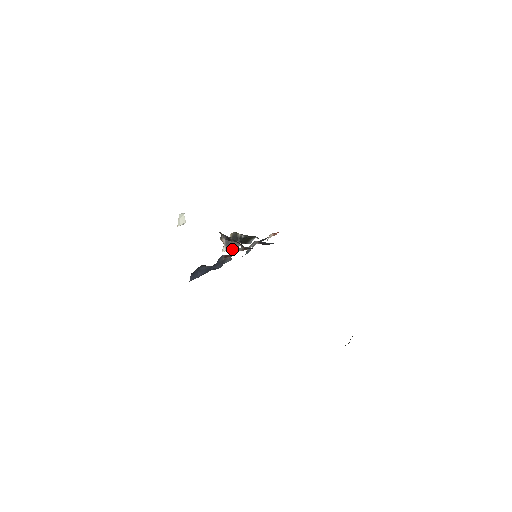
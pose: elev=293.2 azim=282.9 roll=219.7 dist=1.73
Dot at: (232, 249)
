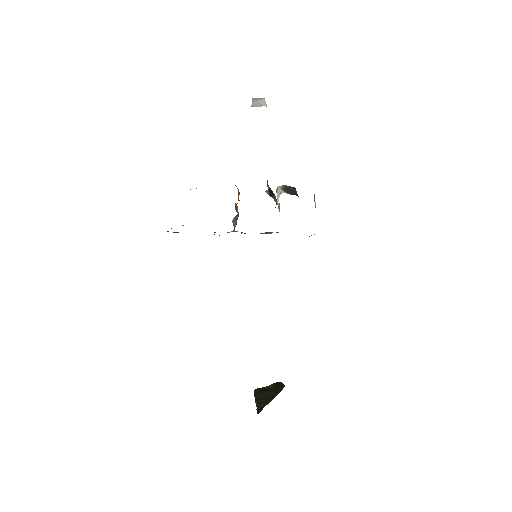
Dot at: occluded
